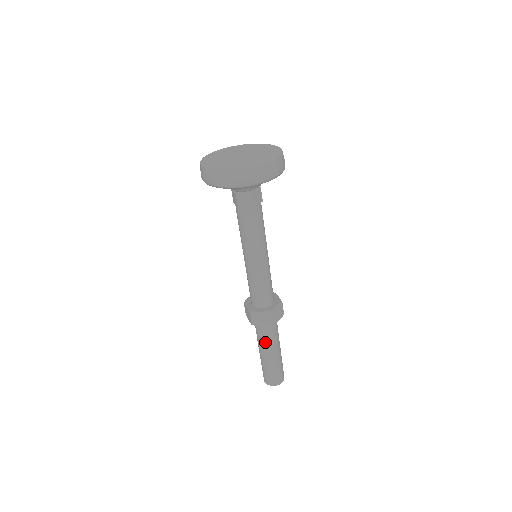
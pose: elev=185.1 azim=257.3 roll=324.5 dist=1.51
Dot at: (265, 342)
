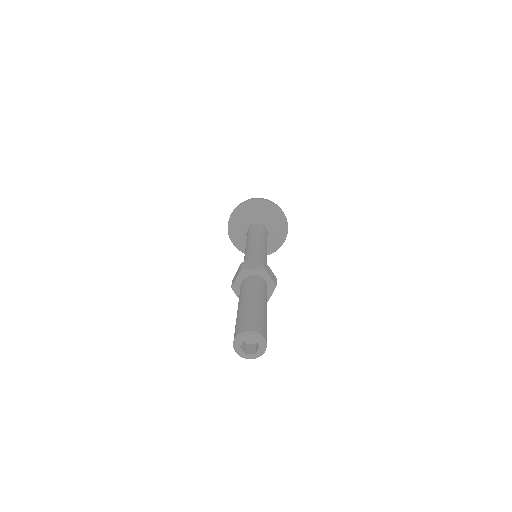
Dot at: (251, 289)
